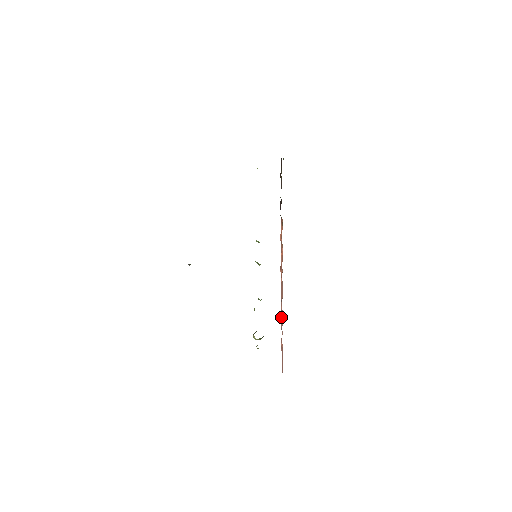
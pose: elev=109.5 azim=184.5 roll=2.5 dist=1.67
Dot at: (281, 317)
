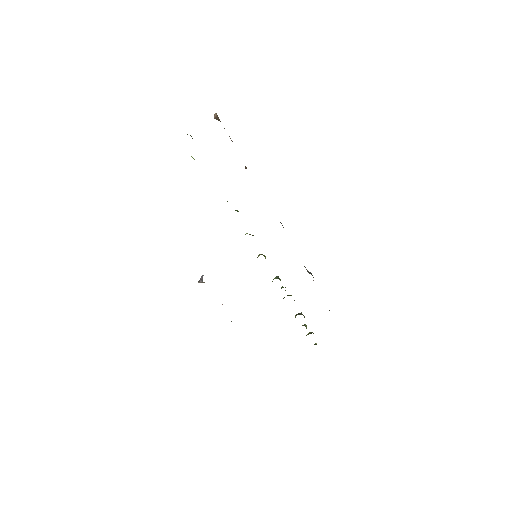
Dot at: occluded
